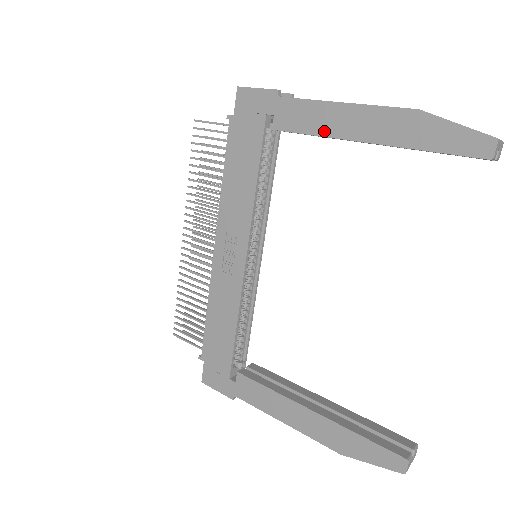
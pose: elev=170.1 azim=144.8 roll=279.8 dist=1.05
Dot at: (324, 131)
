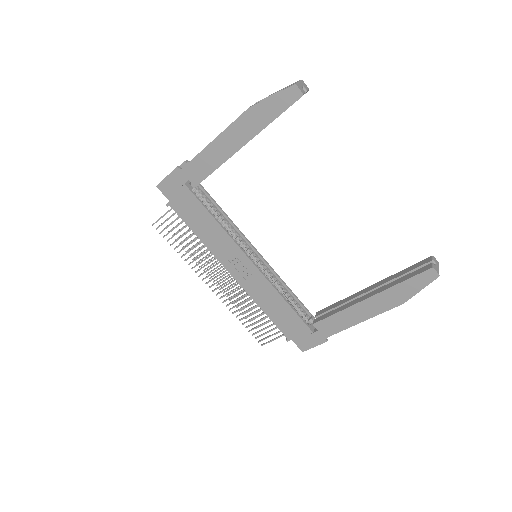
Dot at: (219, 162)
